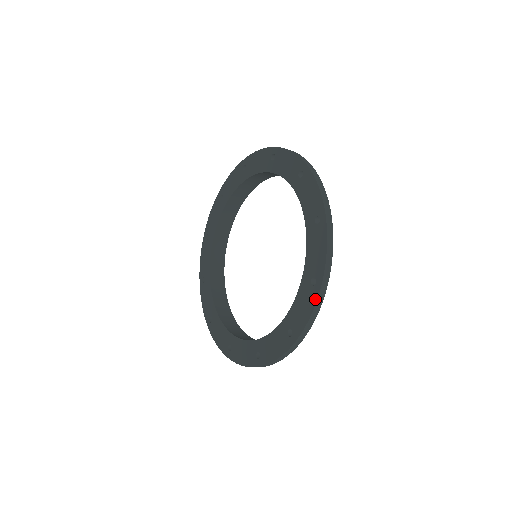
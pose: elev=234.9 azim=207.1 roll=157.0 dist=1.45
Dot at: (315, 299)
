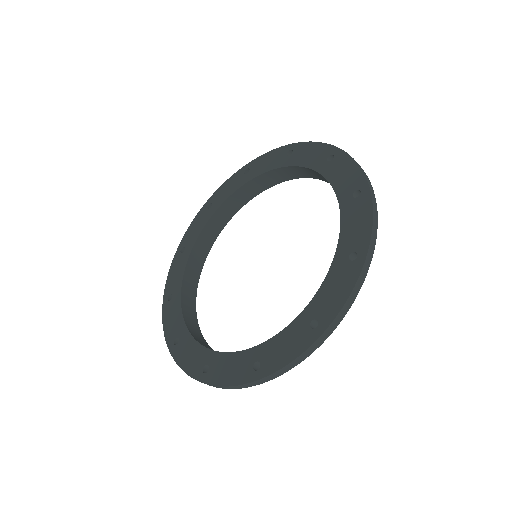
Dot at: (243, 381)
